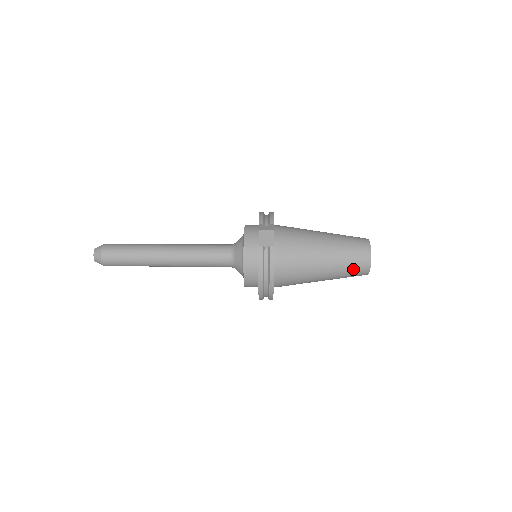
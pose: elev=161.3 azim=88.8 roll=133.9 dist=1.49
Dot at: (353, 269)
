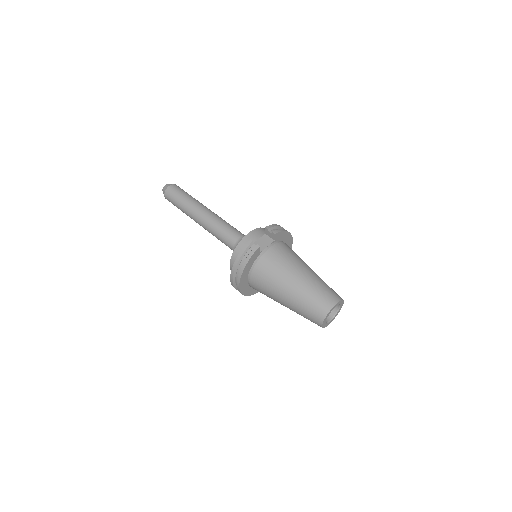
Dot at: (310, 311)
